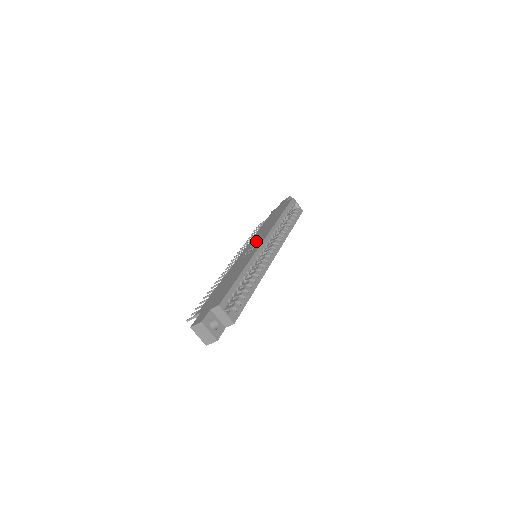
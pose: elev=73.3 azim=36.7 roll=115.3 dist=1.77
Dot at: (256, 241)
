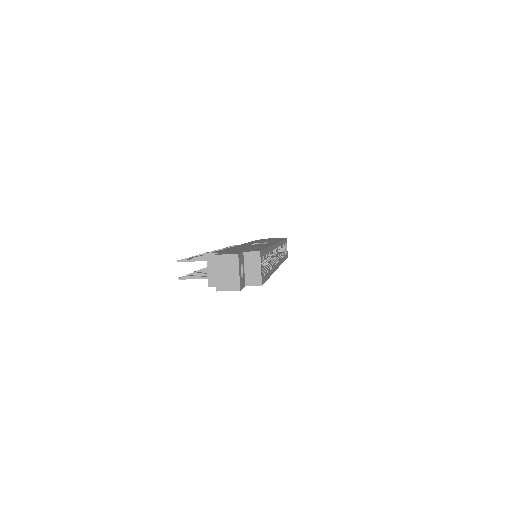
Dot at: occluded
